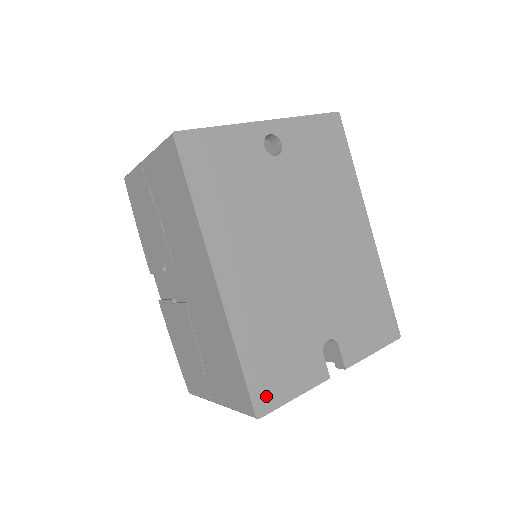
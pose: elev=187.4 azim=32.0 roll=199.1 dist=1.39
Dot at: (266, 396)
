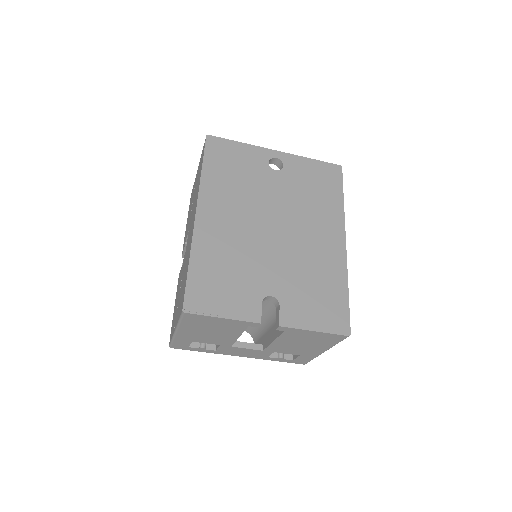
Dot at: (198, 301)
